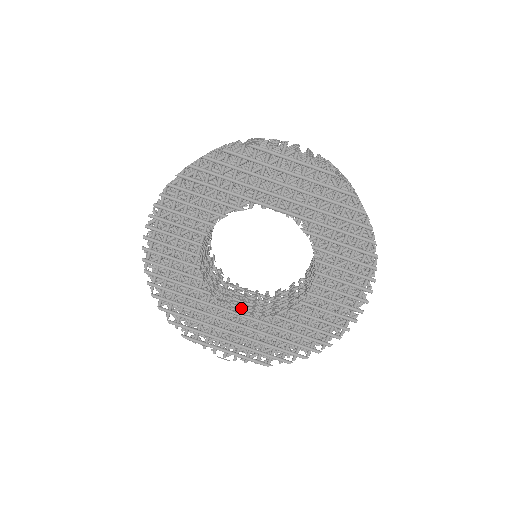
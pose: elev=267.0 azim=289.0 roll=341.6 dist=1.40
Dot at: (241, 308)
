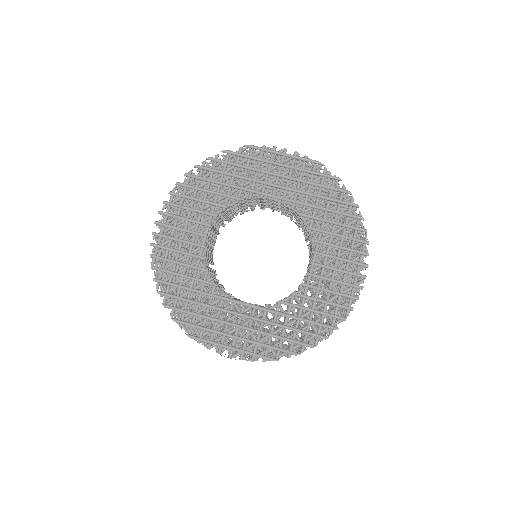
Dot at: occluded
